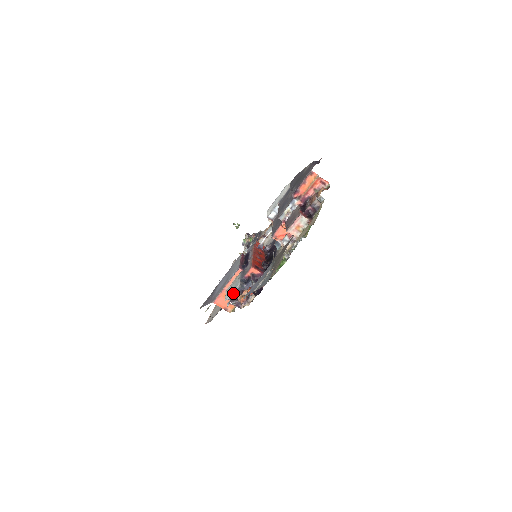
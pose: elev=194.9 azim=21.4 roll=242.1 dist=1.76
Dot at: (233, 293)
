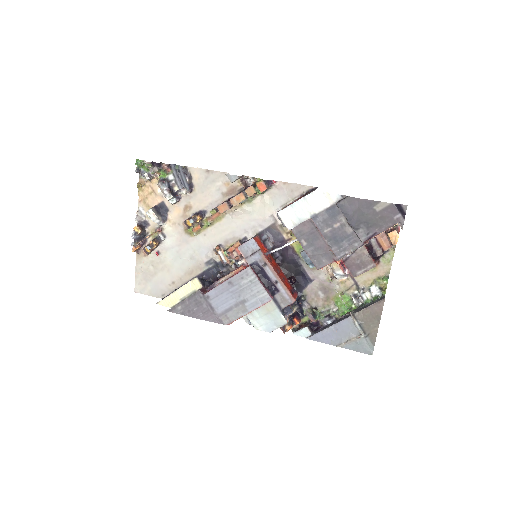
Dot at: (284, 333)
